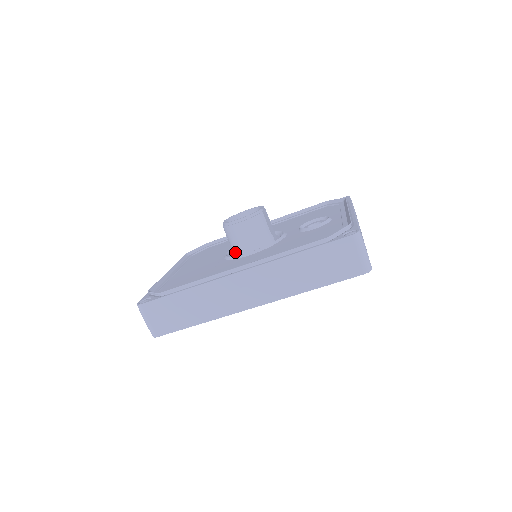
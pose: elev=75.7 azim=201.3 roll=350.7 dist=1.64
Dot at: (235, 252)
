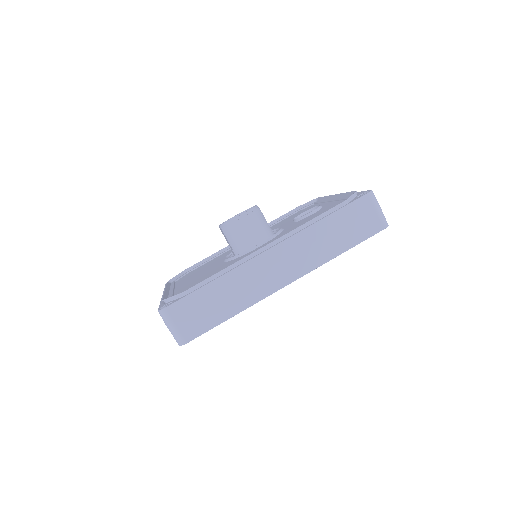
Dot at: (238, 252)
